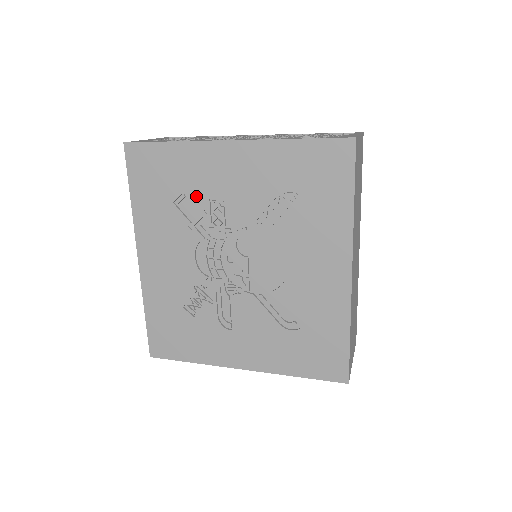
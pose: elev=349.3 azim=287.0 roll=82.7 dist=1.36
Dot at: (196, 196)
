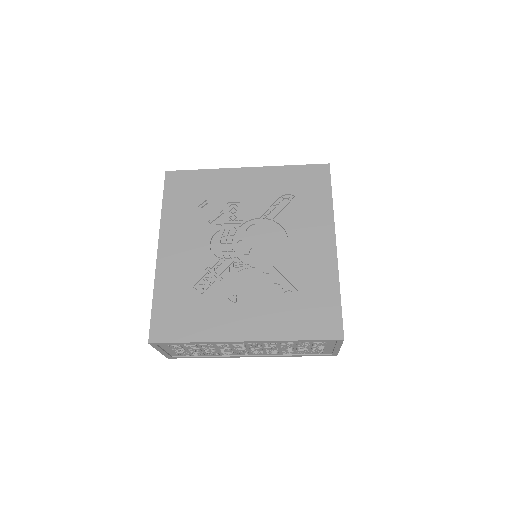
Dot at: (217, 201)
